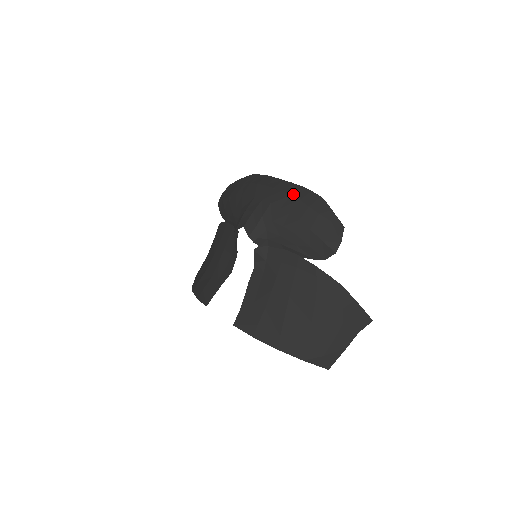
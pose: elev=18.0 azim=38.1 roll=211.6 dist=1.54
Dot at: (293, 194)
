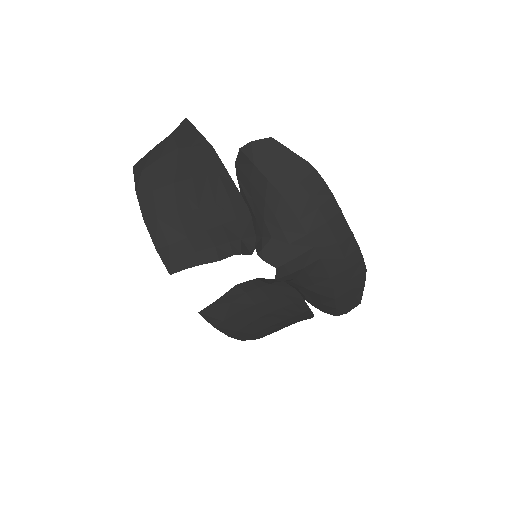
Dot at: (347, 258)
